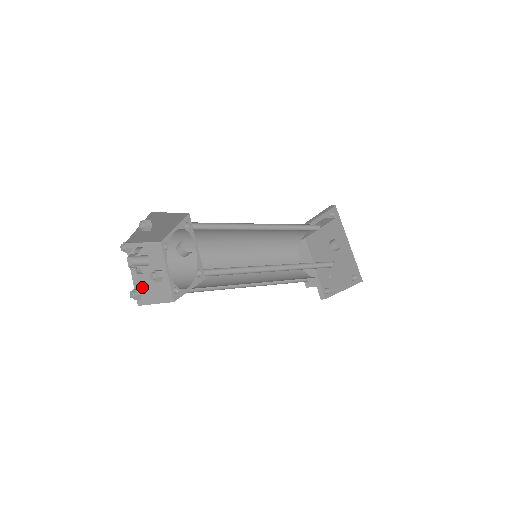
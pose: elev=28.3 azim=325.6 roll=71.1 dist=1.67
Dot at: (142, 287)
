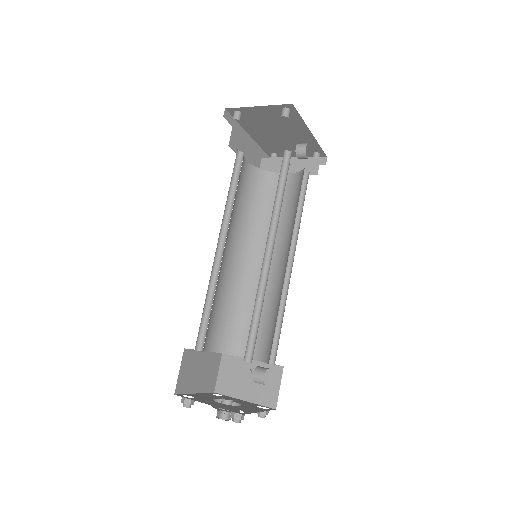
Dot at: (206, 384)
